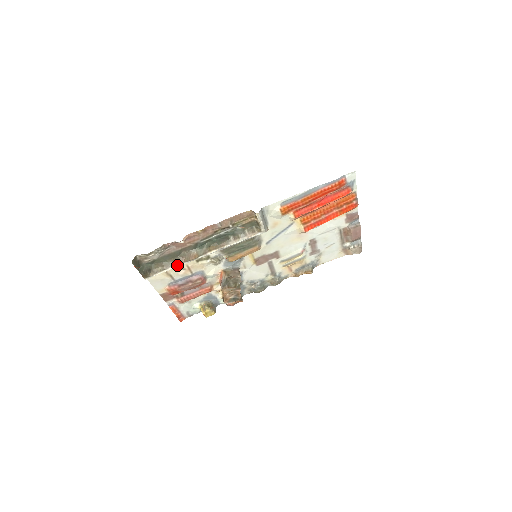
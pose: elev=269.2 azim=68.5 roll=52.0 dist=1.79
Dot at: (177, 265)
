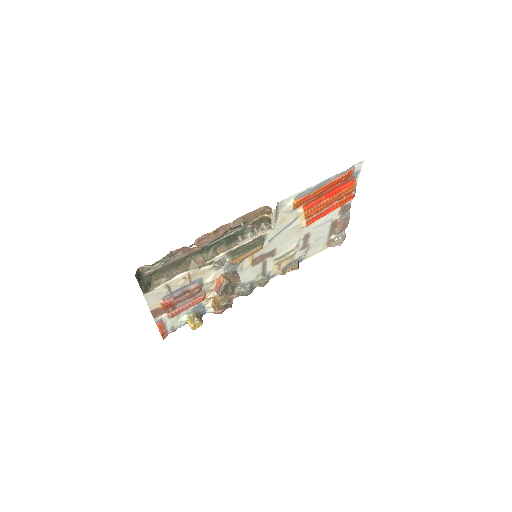
Dot at: (181, 274)
